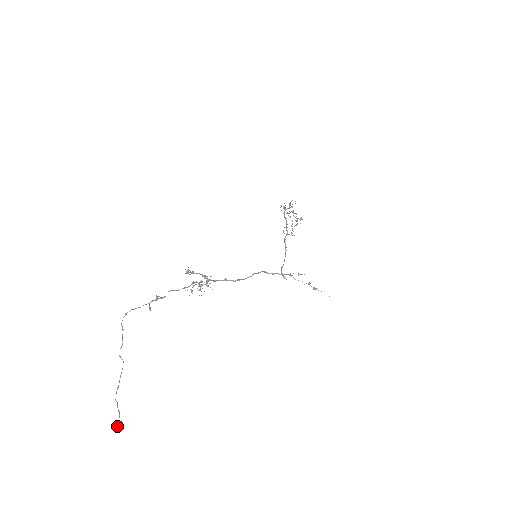
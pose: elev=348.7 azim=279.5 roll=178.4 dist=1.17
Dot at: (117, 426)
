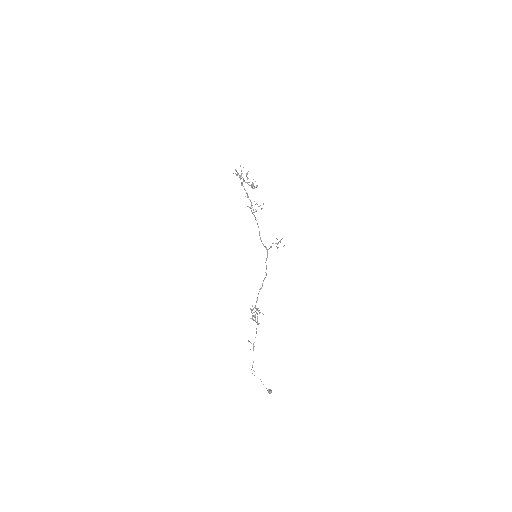
Dot at: occluded
